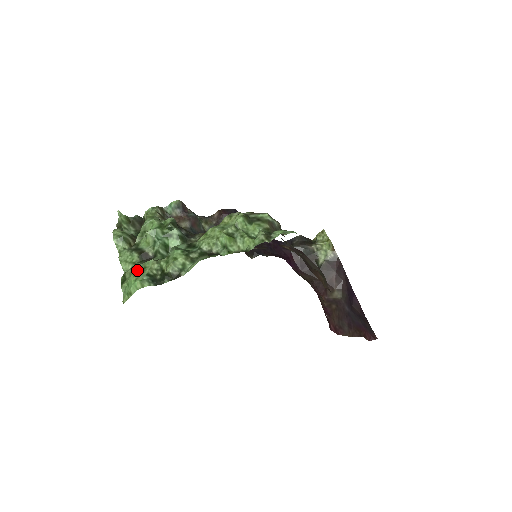
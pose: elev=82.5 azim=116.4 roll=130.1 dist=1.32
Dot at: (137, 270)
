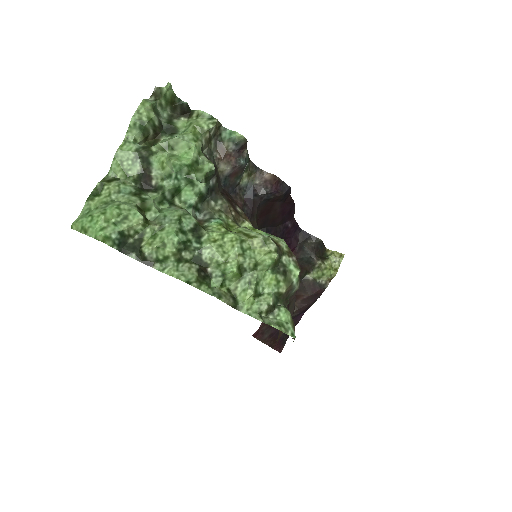
Dot at: (115, 214)
